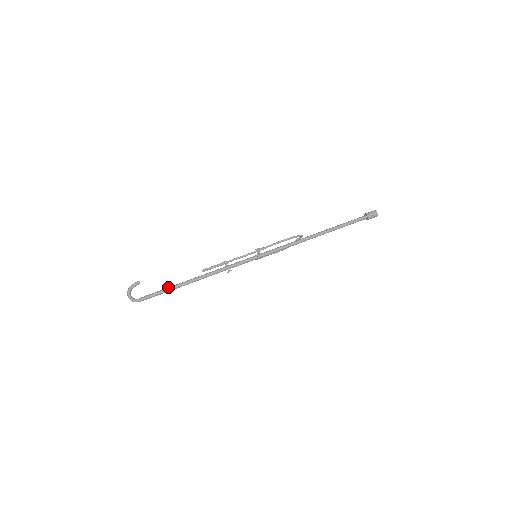
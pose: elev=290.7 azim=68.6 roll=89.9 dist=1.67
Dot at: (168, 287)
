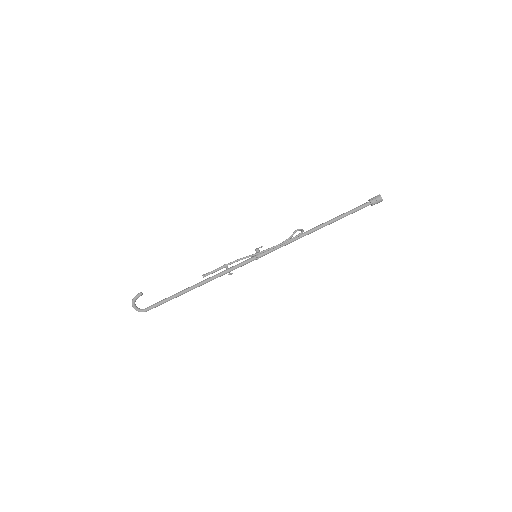
Dot at: (172, 296)
